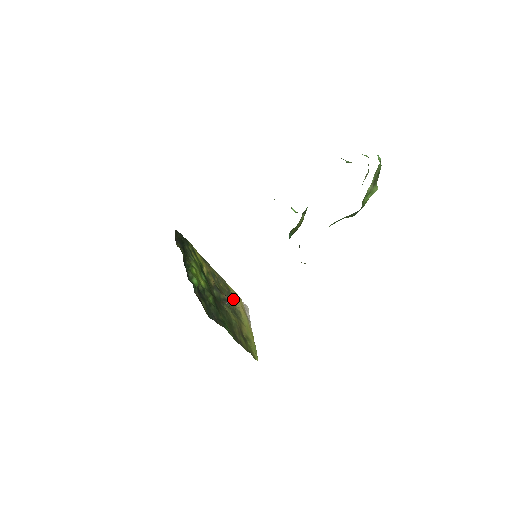
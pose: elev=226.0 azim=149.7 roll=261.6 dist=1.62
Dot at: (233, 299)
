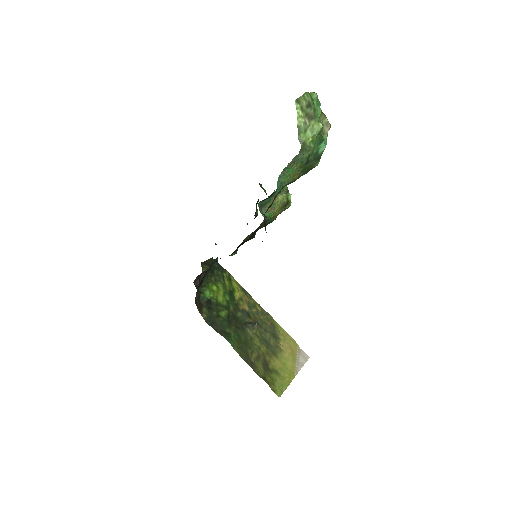
Dot at: (278, 337)
